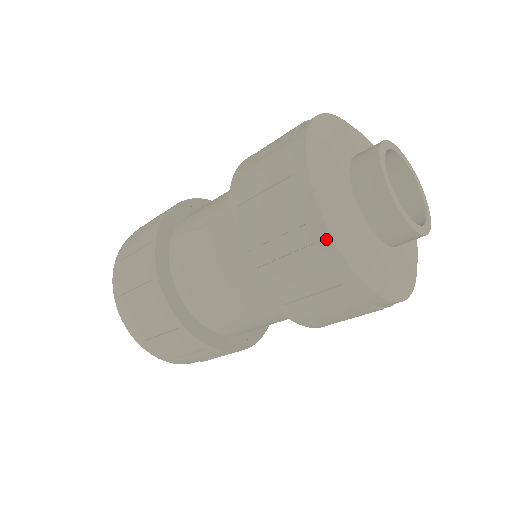
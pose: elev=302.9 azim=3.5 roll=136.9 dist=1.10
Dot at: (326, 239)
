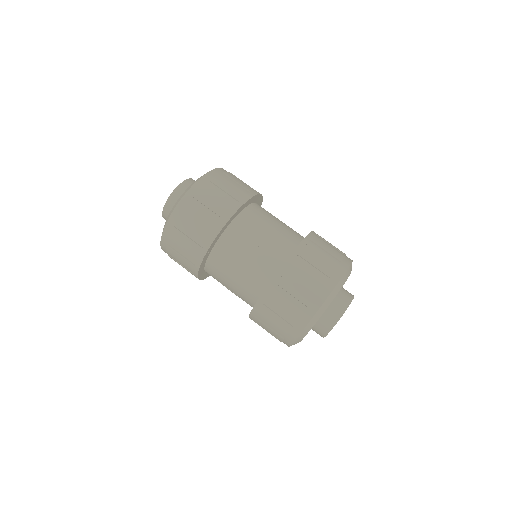
Dot at: (298, 331)
